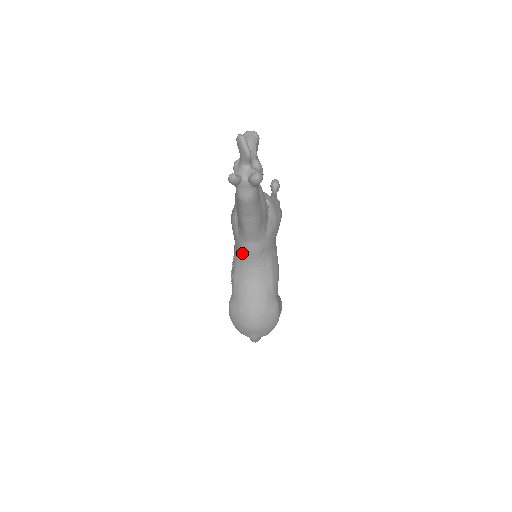
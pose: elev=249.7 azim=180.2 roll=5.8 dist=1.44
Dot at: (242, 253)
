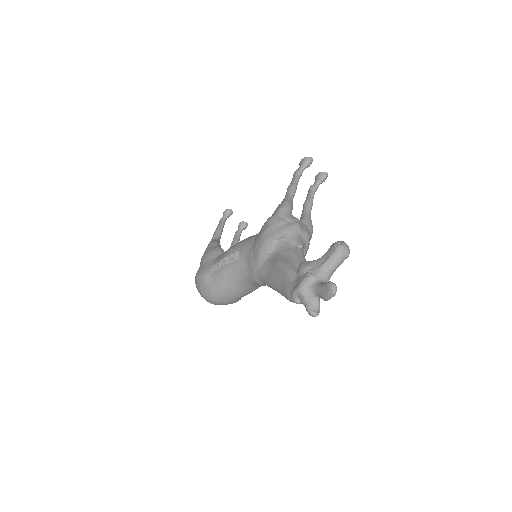
Dot at: (249, 273)
